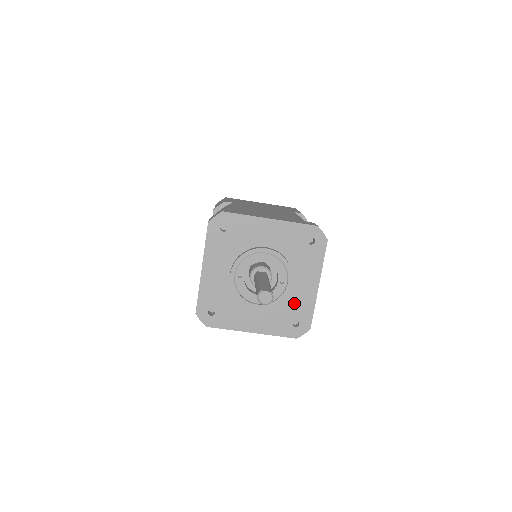
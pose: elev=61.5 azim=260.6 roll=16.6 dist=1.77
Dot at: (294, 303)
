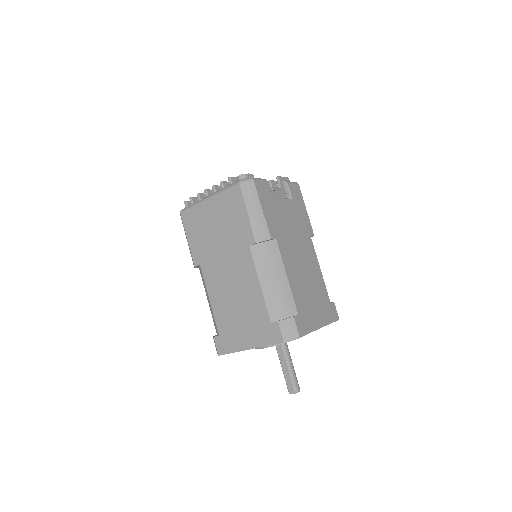
Dot at: occluded
